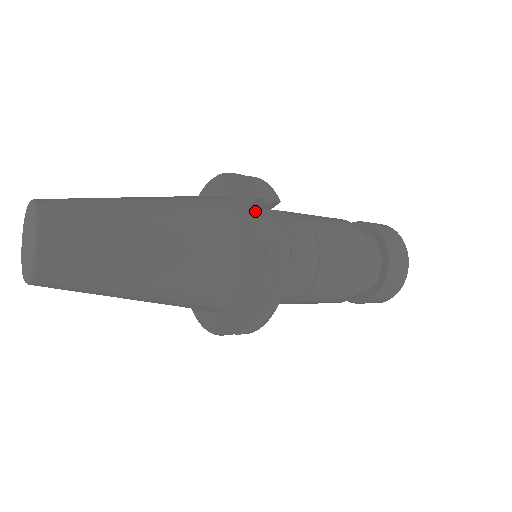
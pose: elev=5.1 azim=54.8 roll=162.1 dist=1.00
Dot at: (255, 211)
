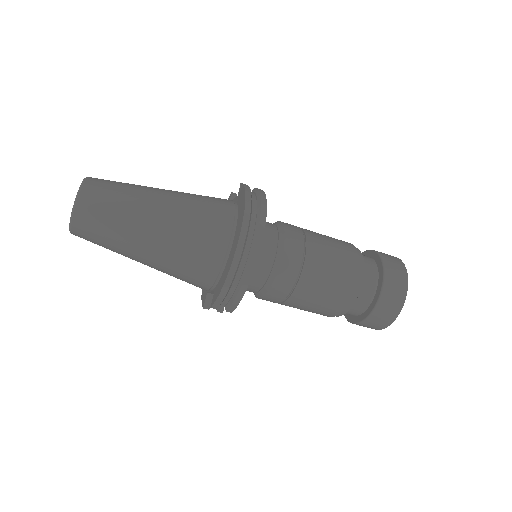
Dot at: occluded
